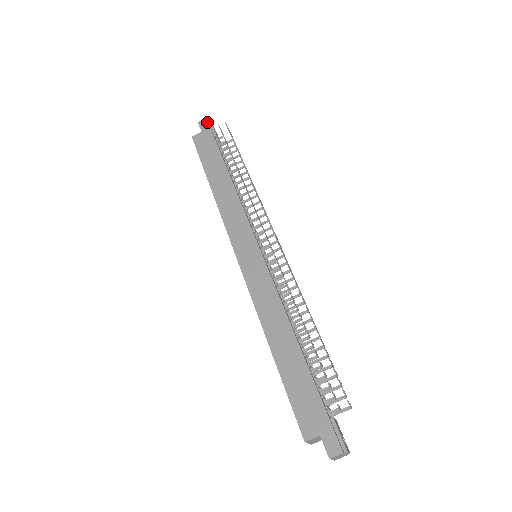
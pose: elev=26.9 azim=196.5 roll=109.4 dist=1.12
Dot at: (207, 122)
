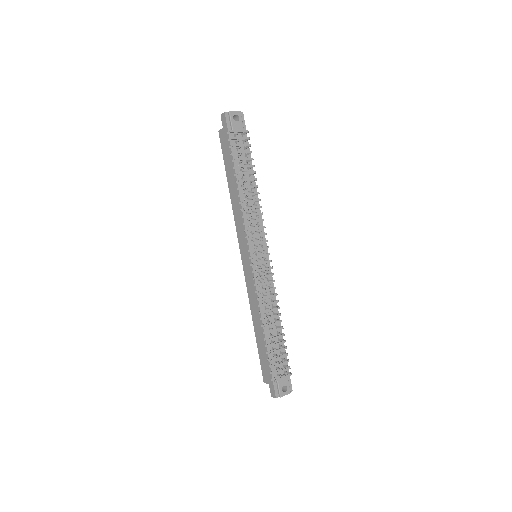
Dot at: (225, 118)
